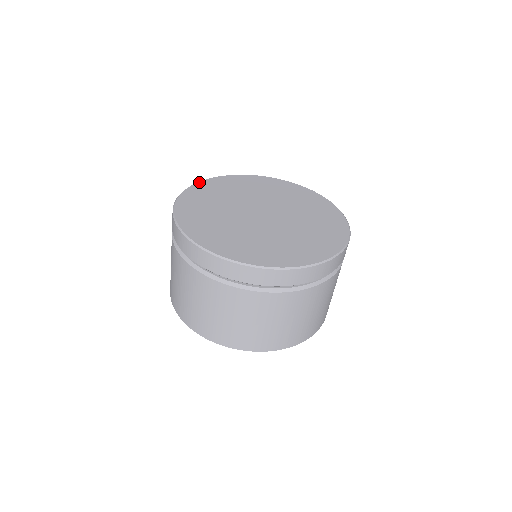
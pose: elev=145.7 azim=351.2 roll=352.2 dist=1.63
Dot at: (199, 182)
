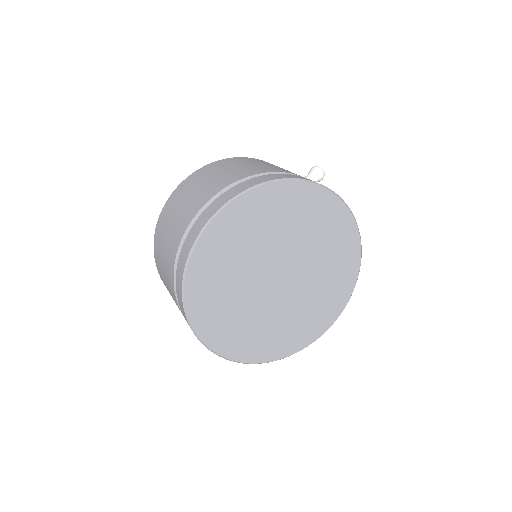
Dot at: (266, 185)
